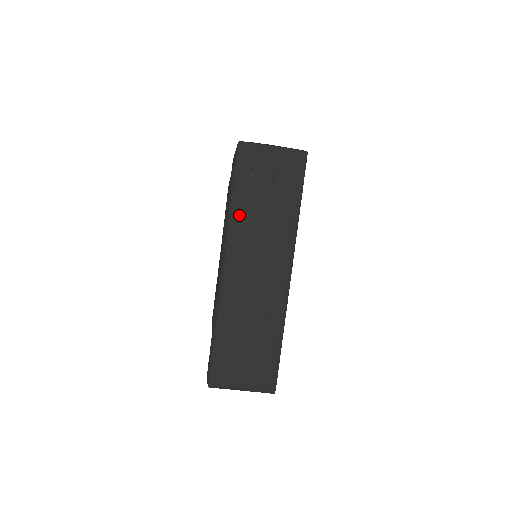
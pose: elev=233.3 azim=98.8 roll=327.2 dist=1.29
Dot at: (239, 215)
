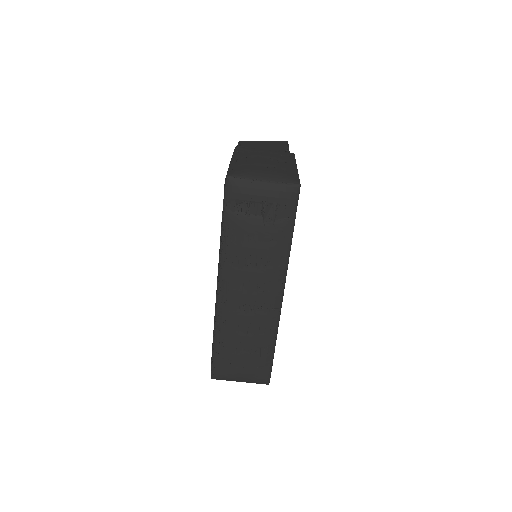
Dot at: (230, 248)
